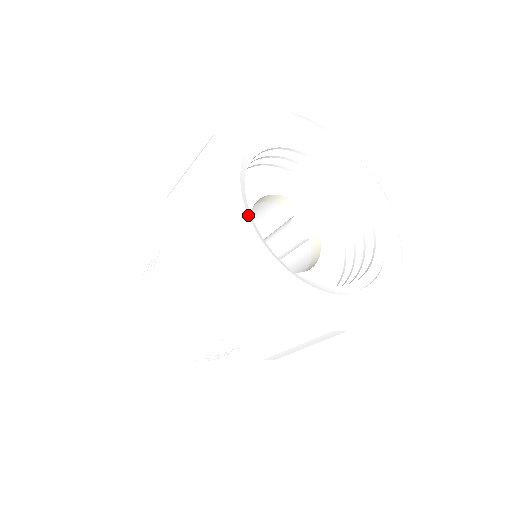
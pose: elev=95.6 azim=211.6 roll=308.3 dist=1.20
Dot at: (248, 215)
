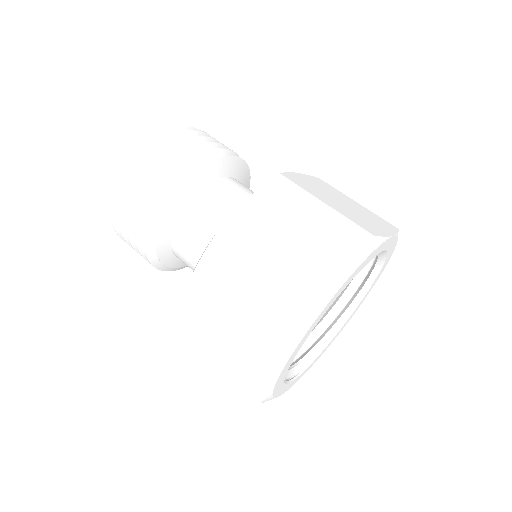
Dot at: occluded
